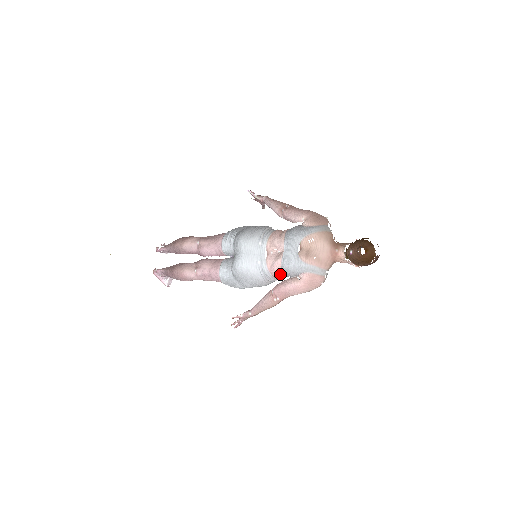
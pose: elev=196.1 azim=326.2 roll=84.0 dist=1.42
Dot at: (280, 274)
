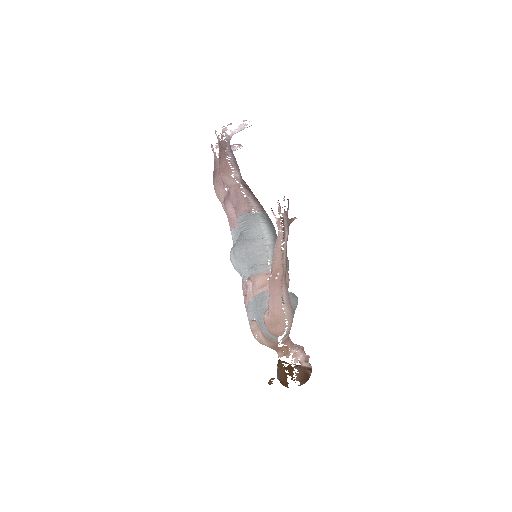
Dot at: occluded
